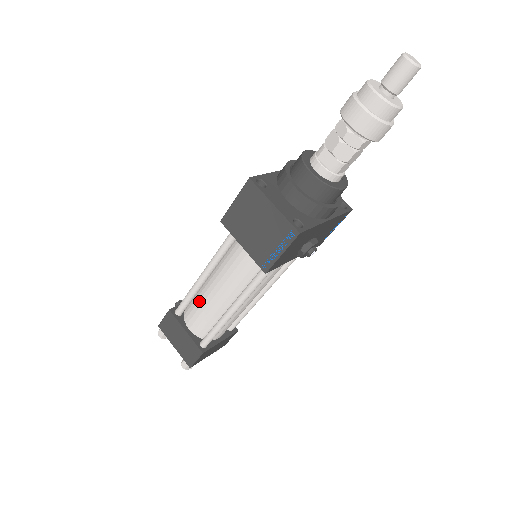
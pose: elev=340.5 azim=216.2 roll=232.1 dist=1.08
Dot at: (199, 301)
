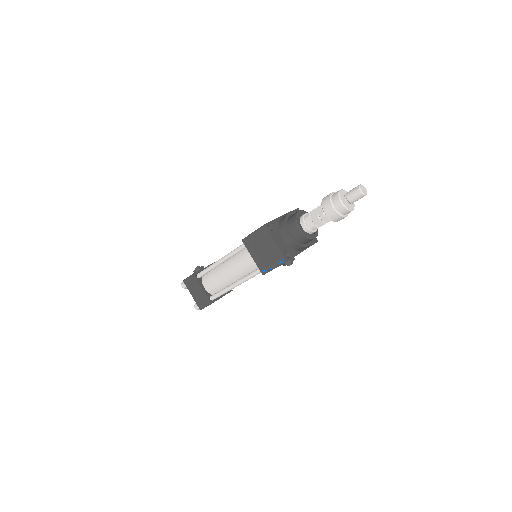
Dot at: (215, 274)
